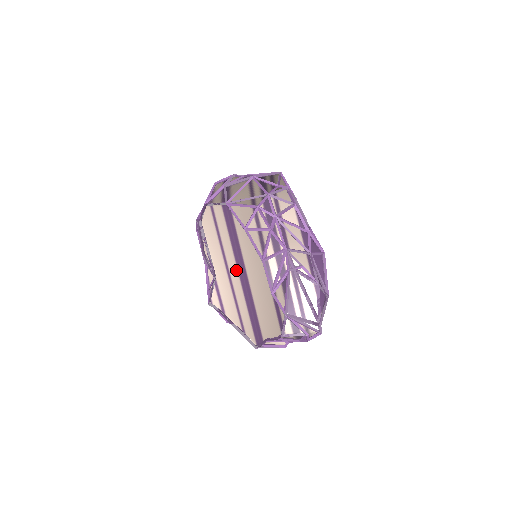
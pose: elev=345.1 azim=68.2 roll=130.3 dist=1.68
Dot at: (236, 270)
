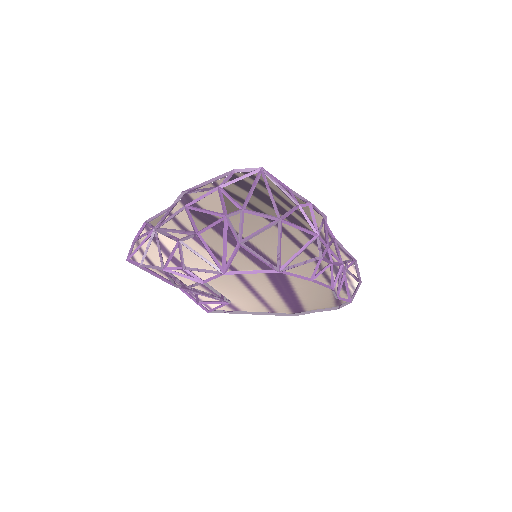
Dot at: (276, 295)
